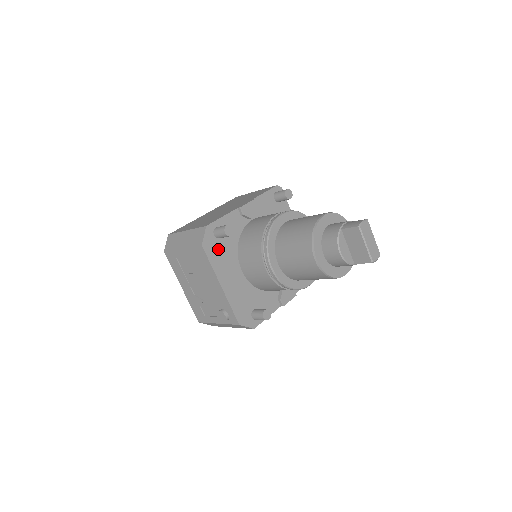
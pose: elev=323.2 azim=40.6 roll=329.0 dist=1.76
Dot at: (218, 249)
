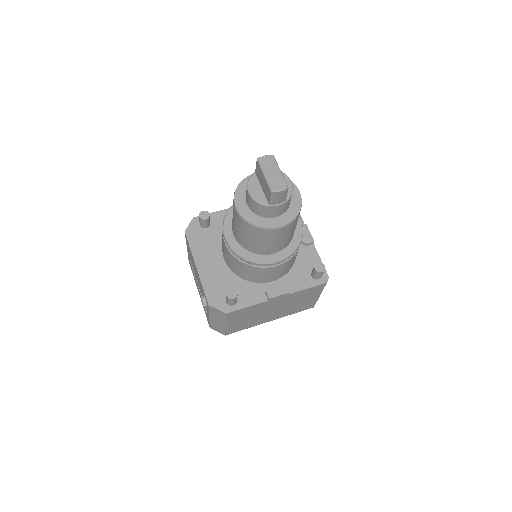
Dot at: (201, 236)
